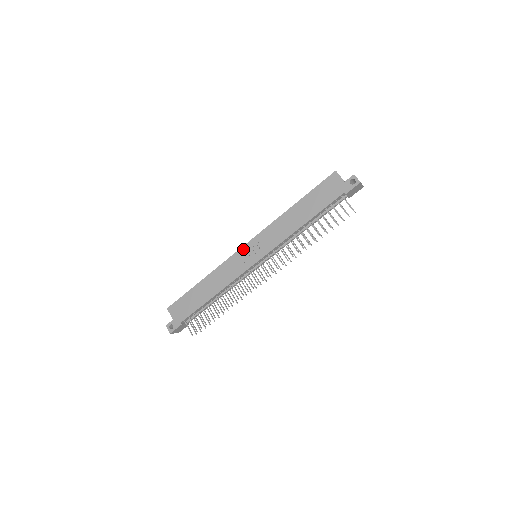
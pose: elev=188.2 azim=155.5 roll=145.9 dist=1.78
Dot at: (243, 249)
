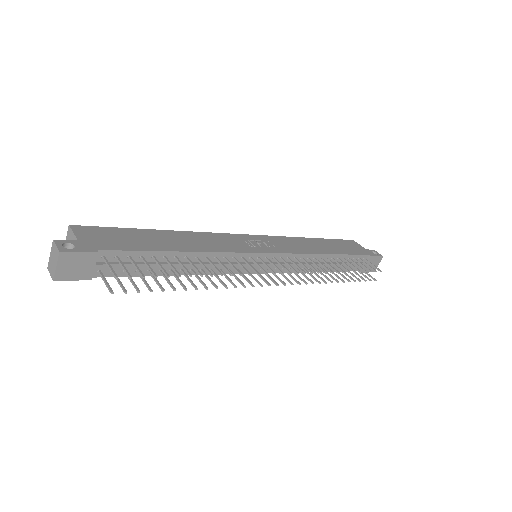
Dot at: (244, 236)
